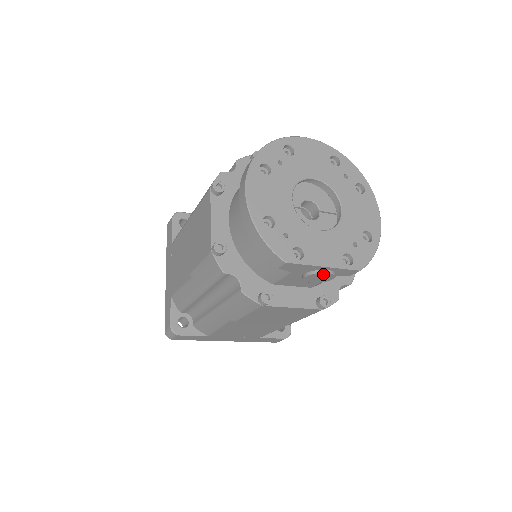
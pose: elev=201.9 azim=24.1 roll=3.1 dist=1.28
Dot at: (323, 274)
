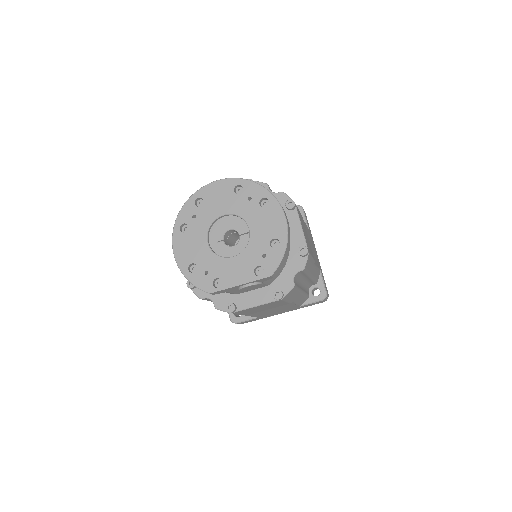
Dot at: (247, 287)
